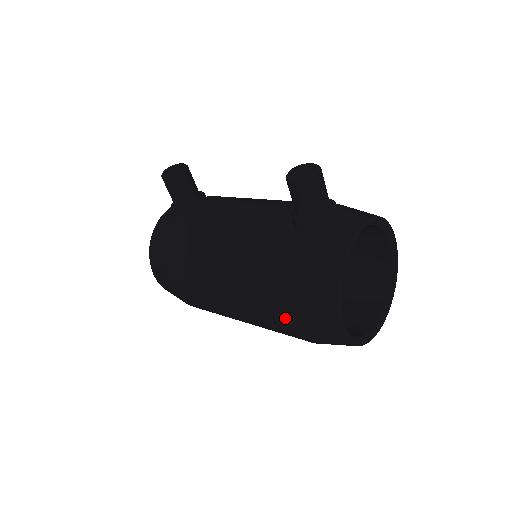
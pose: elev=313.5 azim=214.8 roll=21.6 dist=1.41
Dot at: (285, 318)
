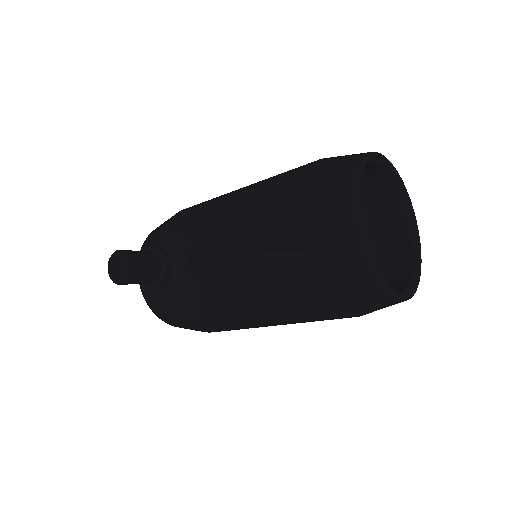
Dot at: occluded
